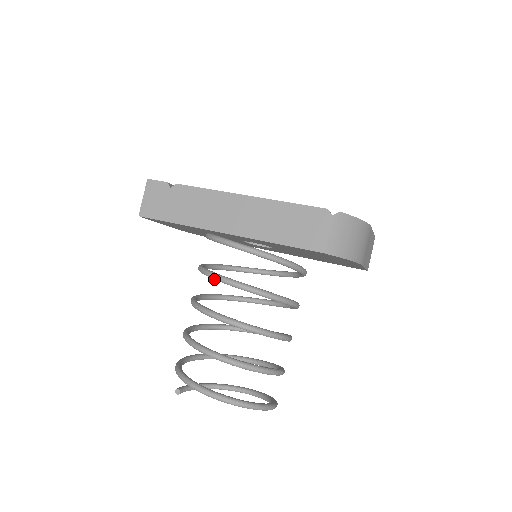
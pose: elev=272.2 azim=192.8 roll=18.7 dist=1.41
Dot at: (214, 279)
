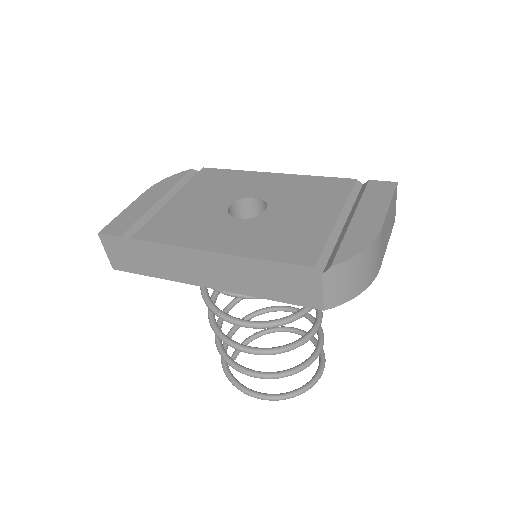
Dot at: (219, 317)
